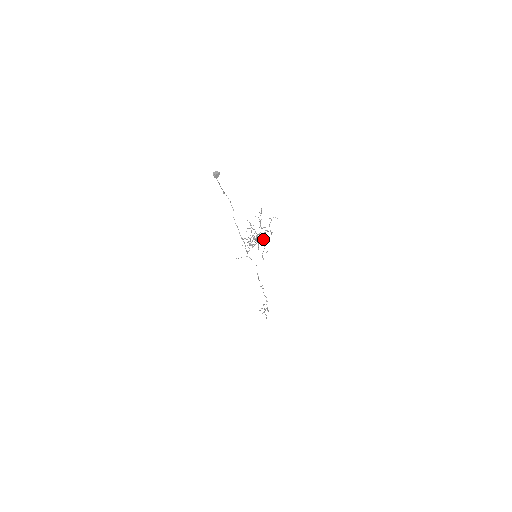
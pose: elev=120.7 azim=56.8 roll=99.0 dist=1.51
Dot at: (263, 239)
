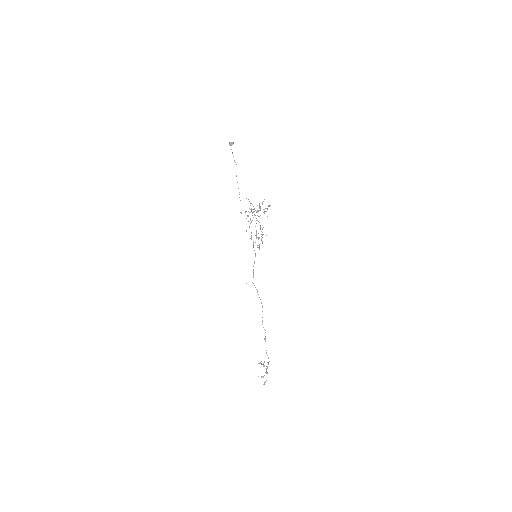
Dot at: (258, 211)
